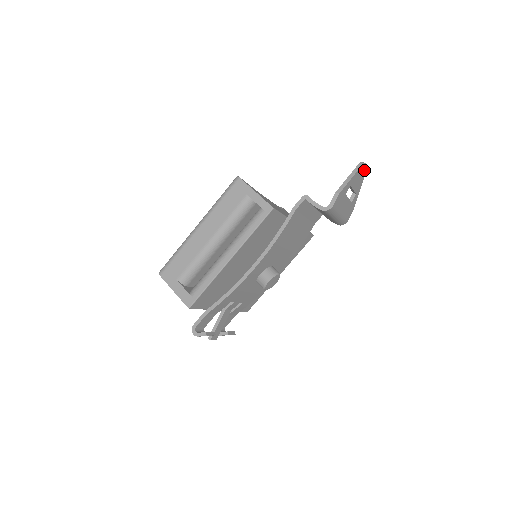
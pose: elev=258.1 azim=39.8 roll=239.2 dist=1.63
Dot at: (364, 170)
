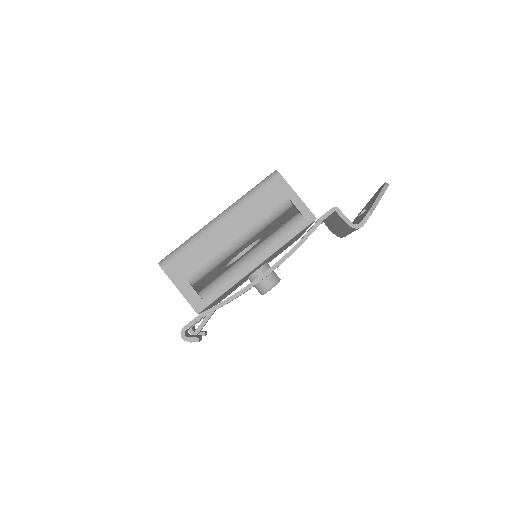
Dot at: occluded
